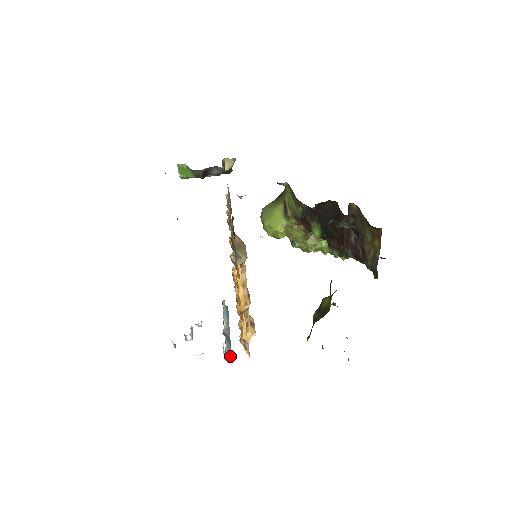
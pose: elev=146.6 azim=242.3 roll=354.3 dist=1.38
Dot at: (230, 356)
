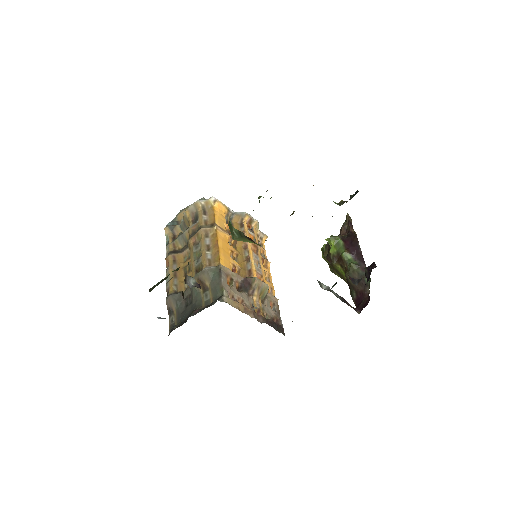
Dot at: occluded
